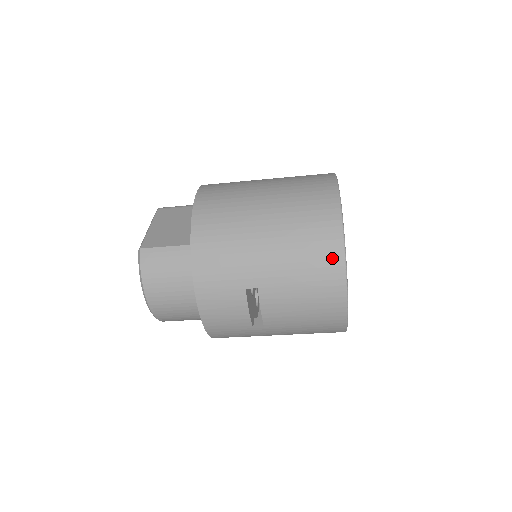
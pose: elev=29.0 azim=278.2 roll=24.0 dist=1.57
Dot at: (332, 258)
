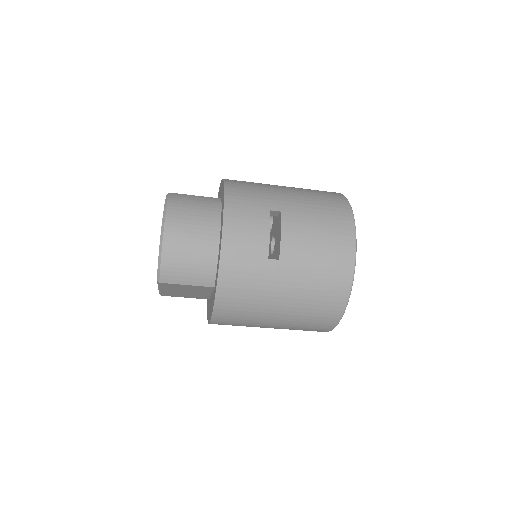
Dot at: (341, 204)
